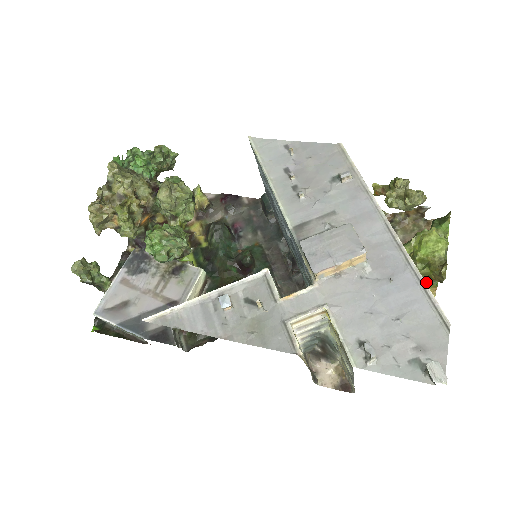
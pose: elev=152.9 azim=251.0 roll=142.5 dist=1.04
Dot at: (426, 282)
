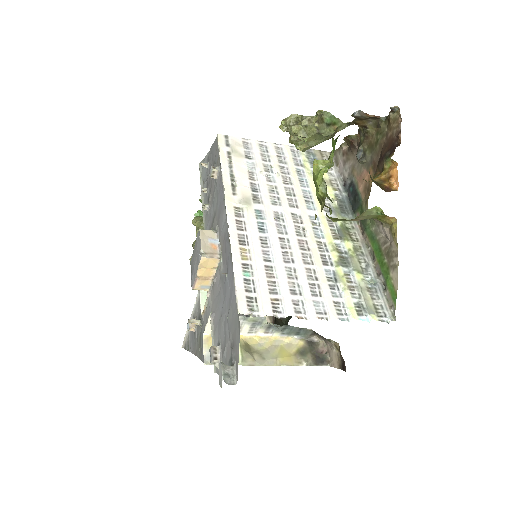
Dot at: (363, 219)
